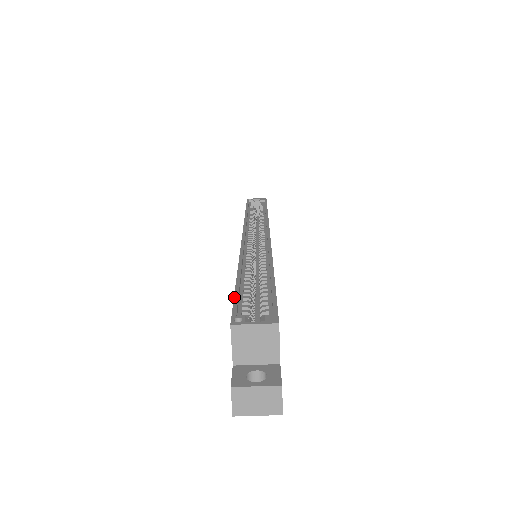
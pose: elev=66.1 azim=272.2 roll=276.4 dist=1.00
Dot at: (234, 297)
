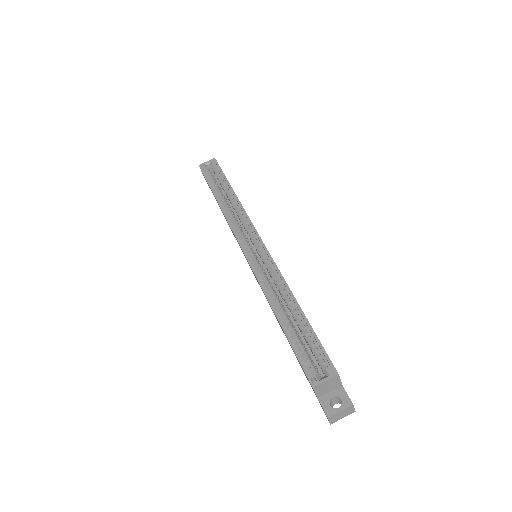
Dot at: (295, 353)
